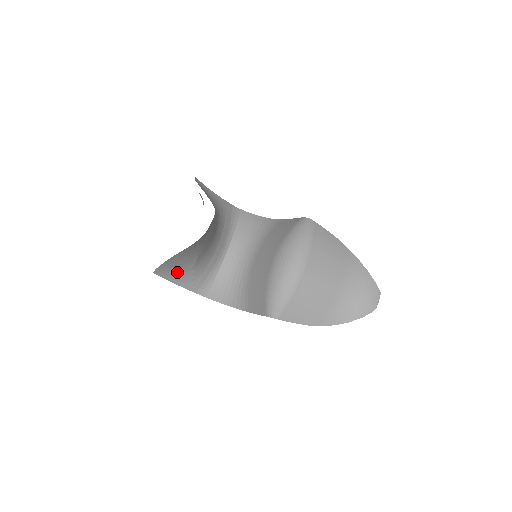
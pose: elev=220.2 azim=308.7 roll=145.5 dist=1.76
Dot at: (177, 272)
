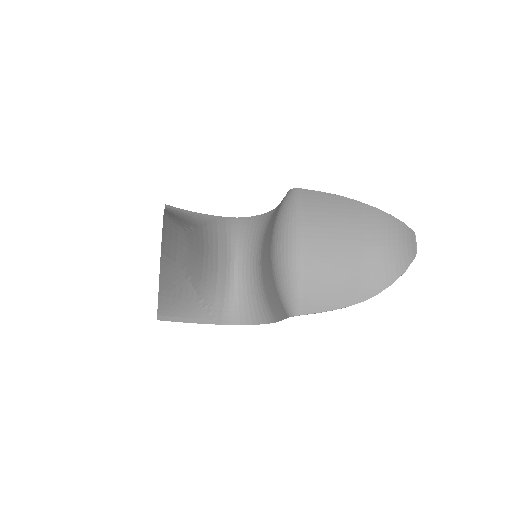
Dot at: (184, 309)
